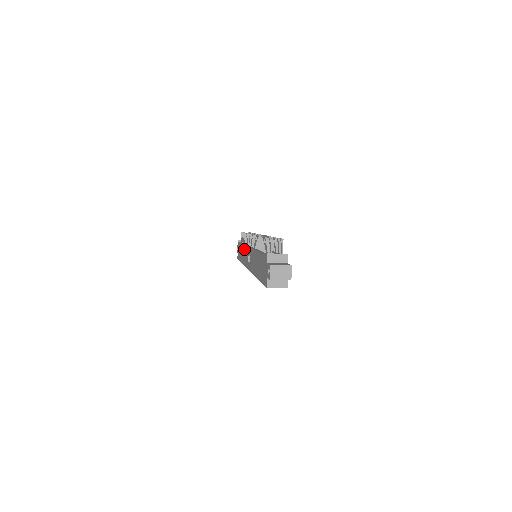
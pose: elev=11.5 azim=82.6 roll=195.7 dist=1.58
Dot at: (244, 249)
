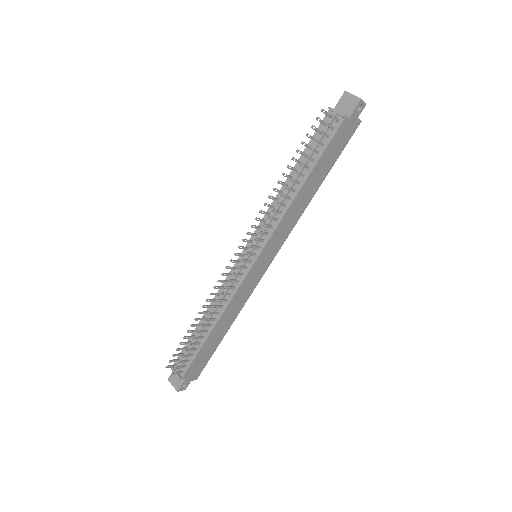
Dot at: occluded
